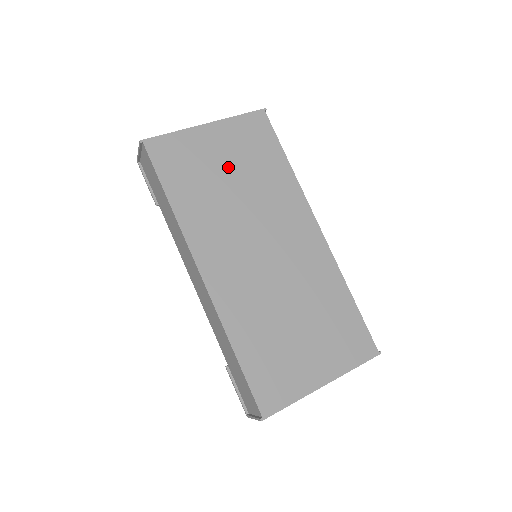
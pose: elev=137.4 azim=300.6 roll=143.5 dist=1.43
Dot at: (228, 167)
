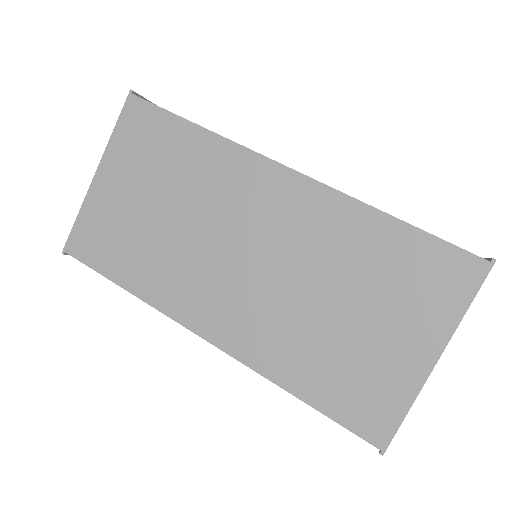
Dot at: (146, 199)
